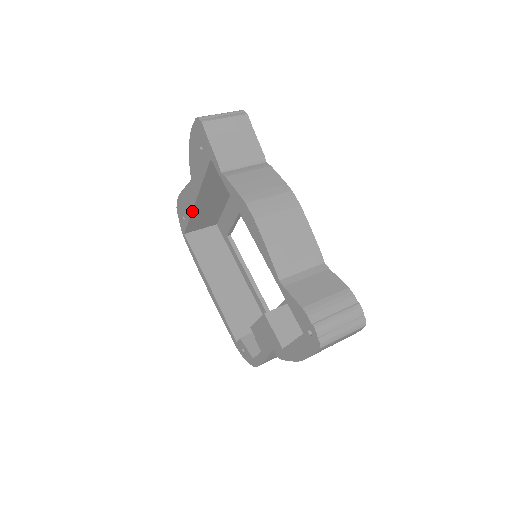
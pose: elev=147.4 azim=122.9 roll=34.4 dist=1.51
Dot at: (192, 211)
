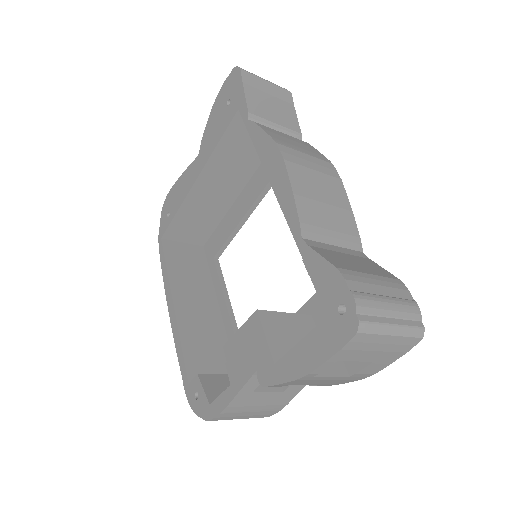
Dot at: (185, 199)
